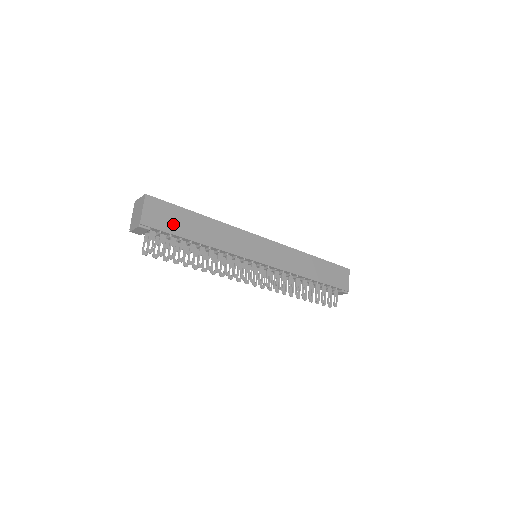
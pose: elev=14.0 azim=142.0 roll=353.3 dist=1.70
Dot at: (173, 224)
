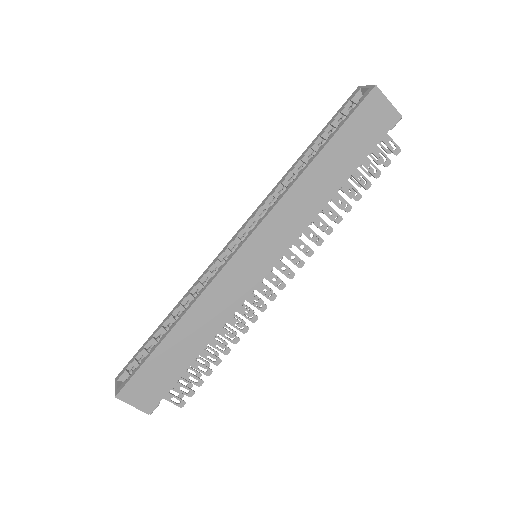
Dot at: (165, 376)
